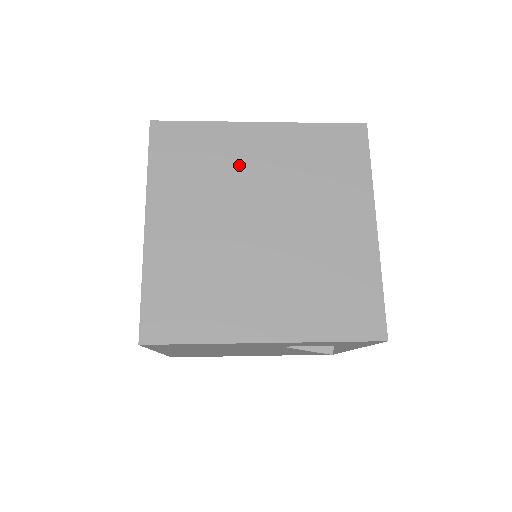
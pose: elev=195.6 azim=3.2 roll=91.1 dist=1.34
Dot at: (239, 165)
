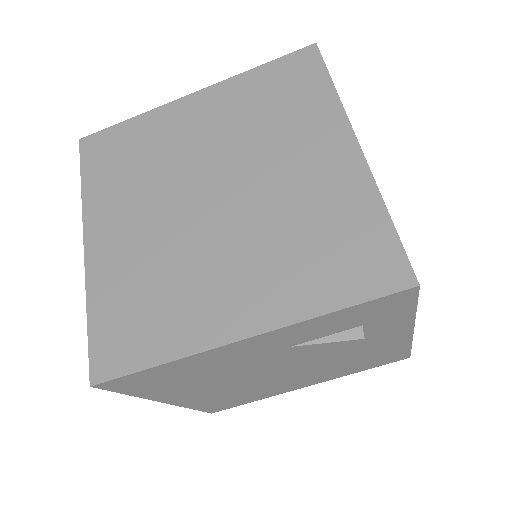
Dot at: (176, 145)
